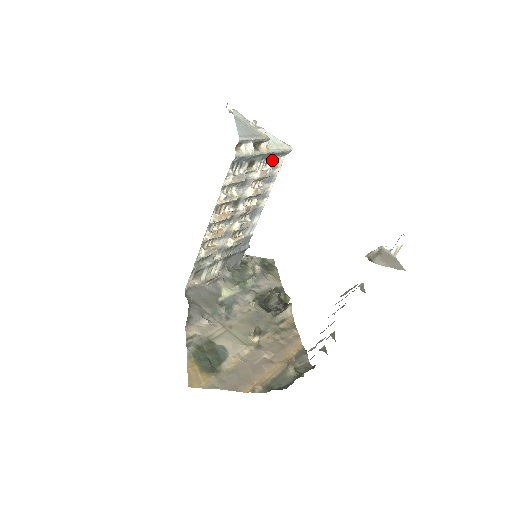
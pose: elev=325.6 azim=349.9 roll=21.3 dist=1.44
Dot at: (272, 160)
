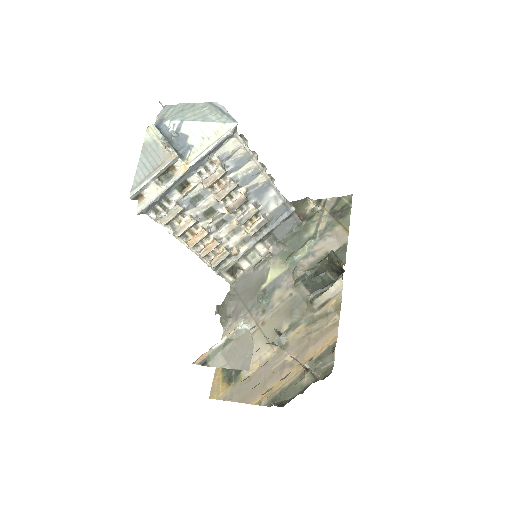
Dot at: (215, 157)
